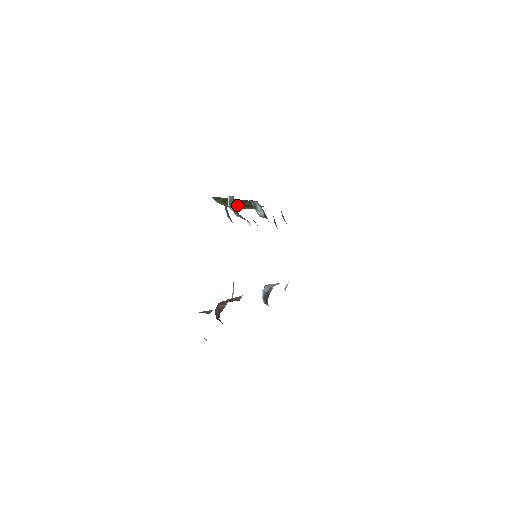
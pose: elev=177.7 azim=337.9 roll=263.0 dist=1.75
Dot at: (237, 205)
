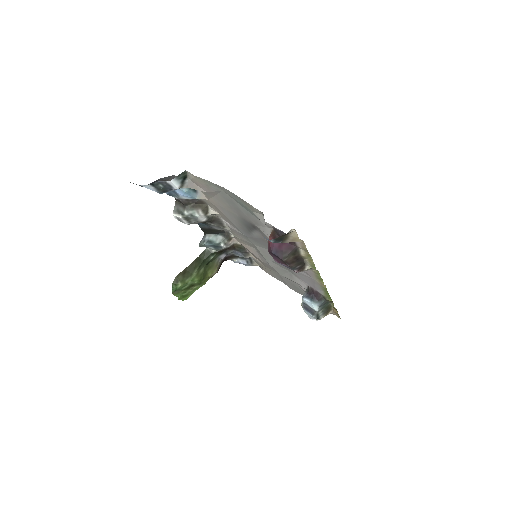
Dot at: (198, 270)
